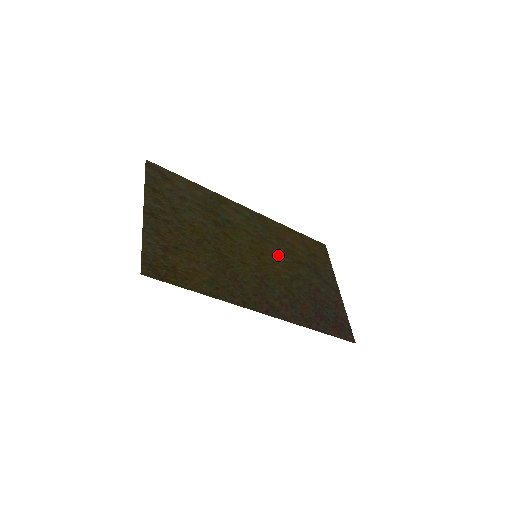
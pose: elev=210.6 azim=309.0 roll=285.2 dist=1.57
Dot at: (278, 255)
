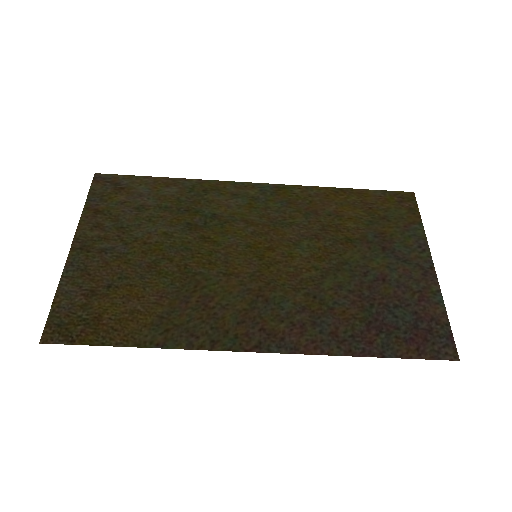
Dot at: (303, 241)
